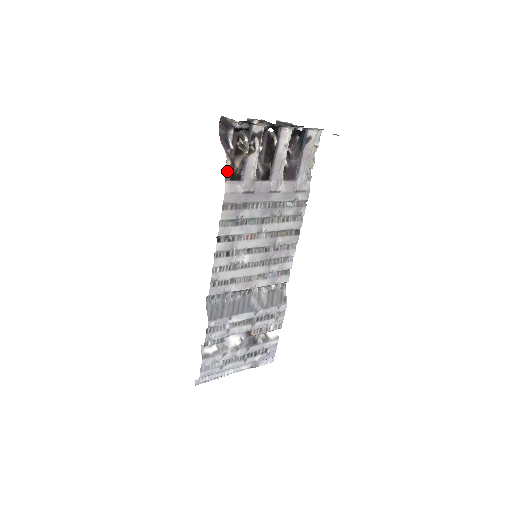
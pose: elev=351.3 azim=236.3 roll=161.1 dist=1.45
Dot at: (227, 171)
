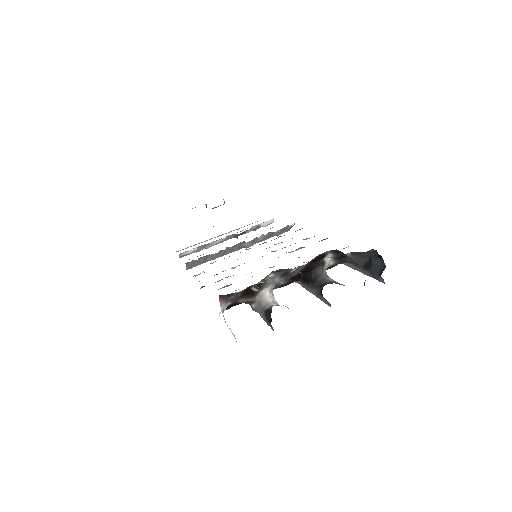
Dot at: occluded
